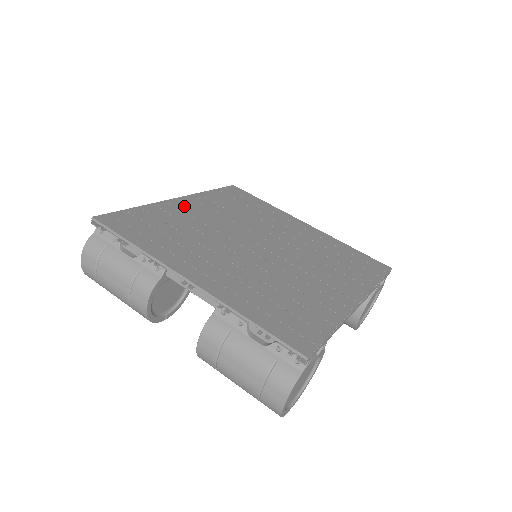
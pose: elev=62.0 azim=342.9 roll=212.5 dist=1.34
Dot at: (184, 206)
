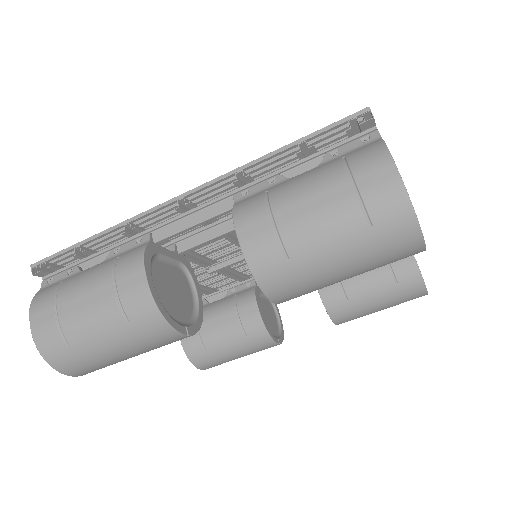
Dot at: occluded
